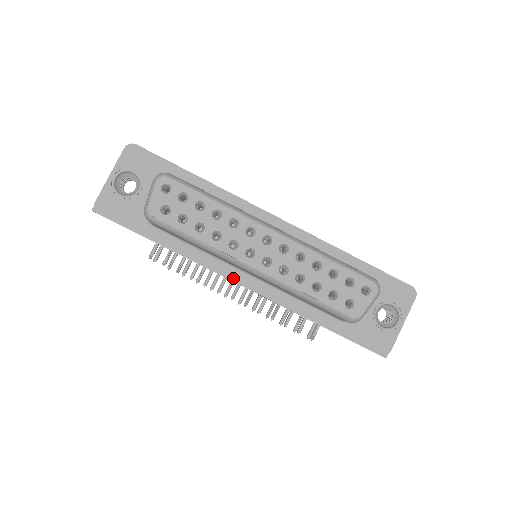
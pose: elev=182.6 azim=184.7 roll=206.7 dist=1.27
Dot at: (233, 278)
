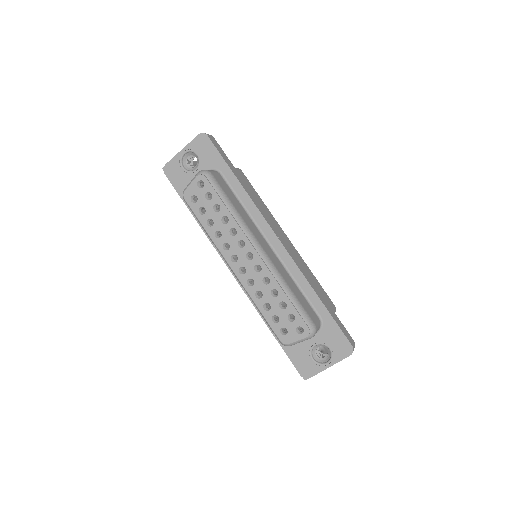
Dot at: occluded
